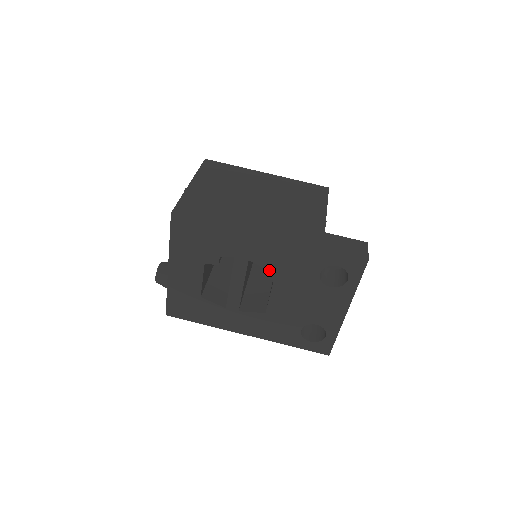
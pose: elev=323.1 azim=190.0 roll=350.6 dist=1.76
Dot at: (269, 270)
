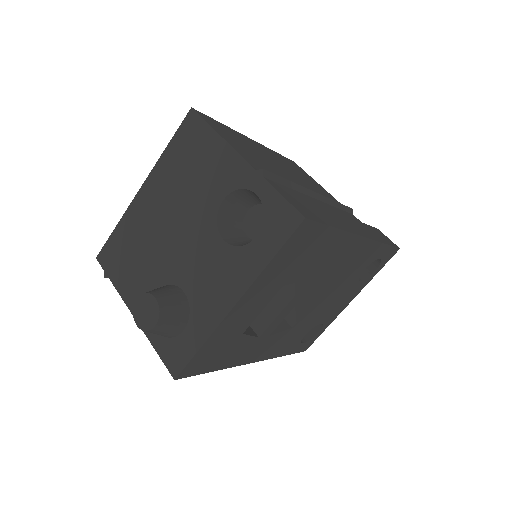
Dot at: (333, 276)
